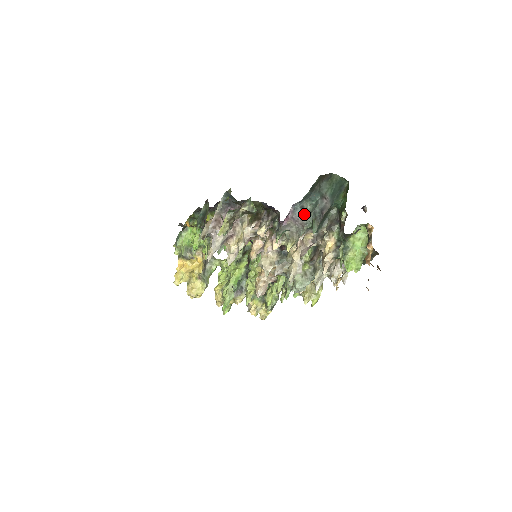
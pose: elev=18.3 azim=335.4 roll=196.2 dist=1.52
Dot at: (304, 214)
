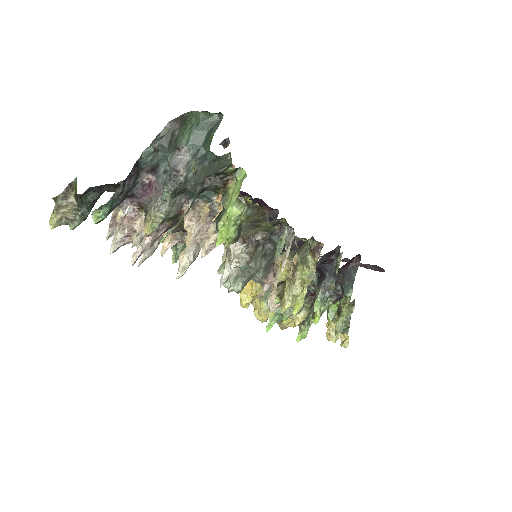
Dot at: occluded
